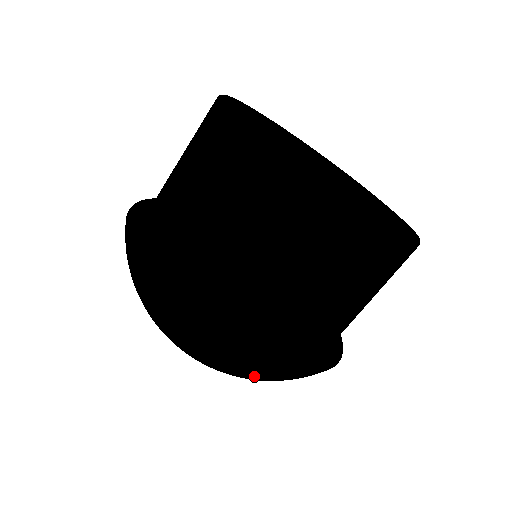
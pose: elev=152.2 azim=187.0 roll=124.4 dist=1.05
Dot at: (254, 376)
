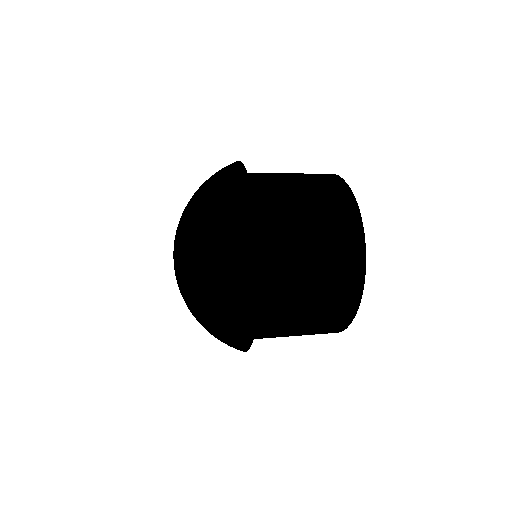
Dot at: (230, 285)
